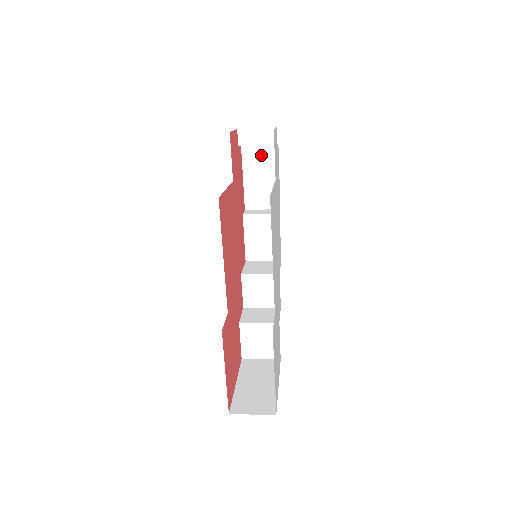
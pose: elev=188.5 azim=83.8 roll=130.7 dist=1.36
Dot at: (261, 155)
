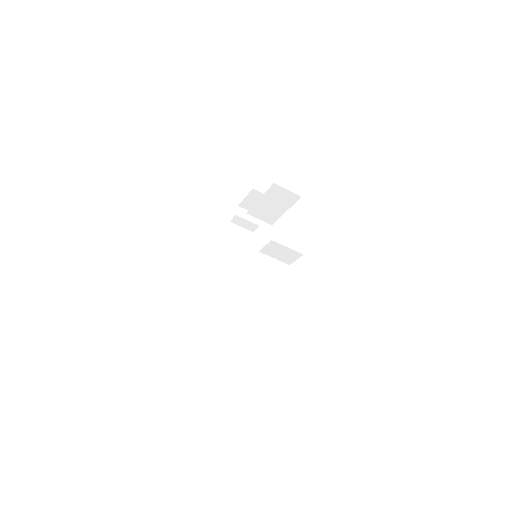
Dot at: (240, 234)
